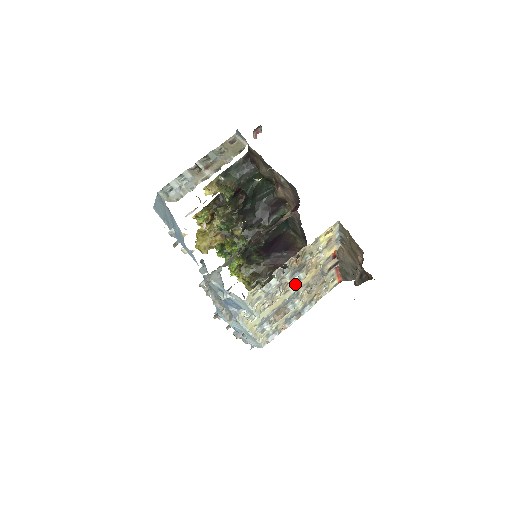
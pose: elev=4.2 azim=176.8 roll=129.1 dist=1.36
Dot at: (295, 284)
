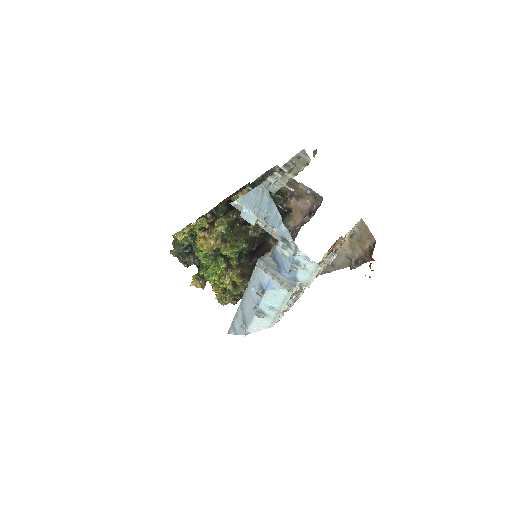
Dot at: (330, 263)
